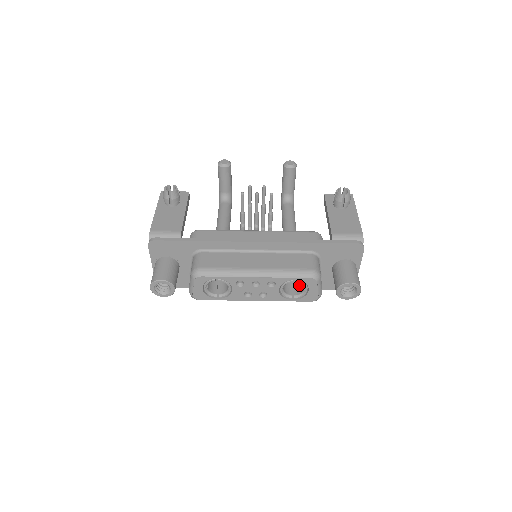
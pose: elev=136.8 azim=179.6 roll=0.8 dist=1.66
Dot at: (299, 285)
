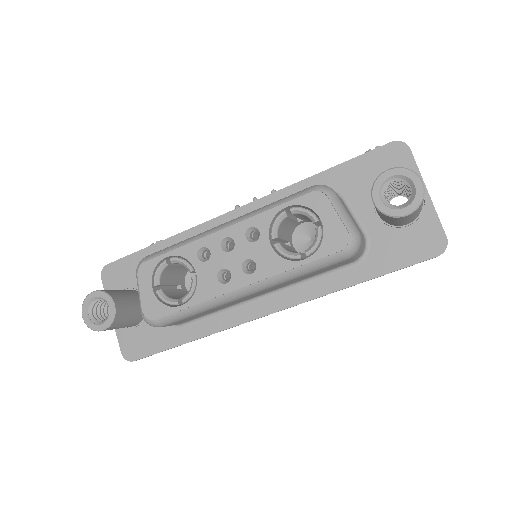
Dot at: occluded
